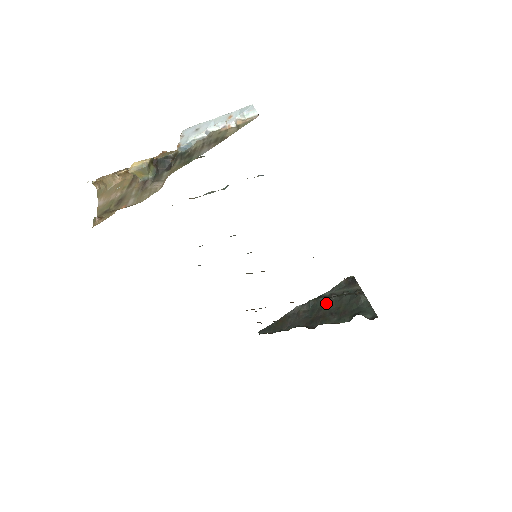
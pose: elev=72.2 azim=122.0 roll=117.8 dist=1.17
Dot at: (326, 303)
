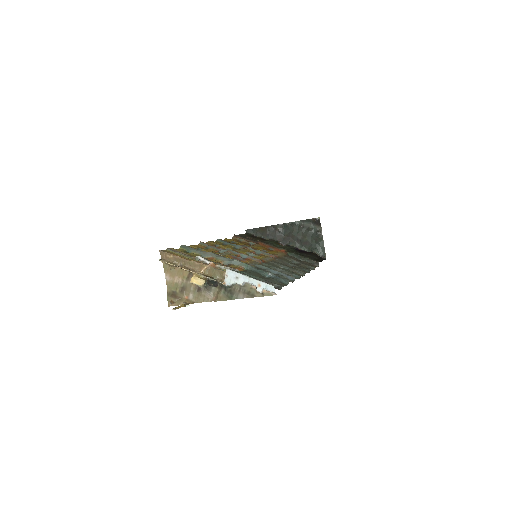
Dot at: (296, 230)
